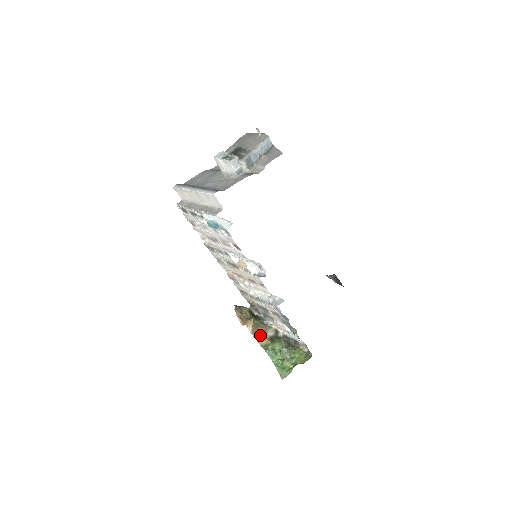
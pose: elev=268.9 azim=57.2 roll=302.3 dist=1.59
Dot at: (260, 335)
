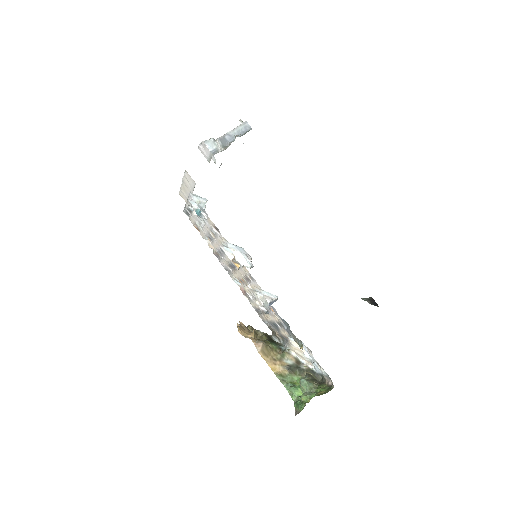
Dot at: (274, 361)
